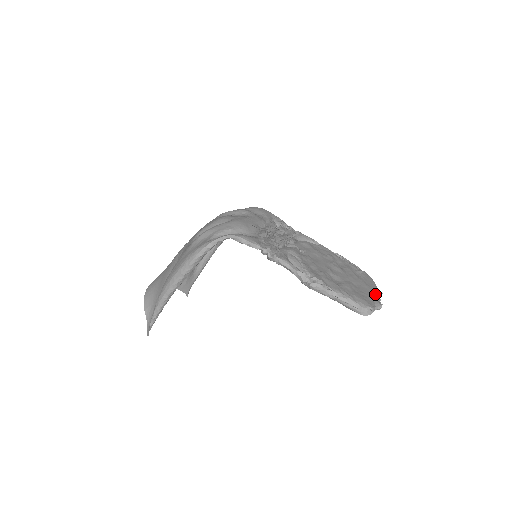
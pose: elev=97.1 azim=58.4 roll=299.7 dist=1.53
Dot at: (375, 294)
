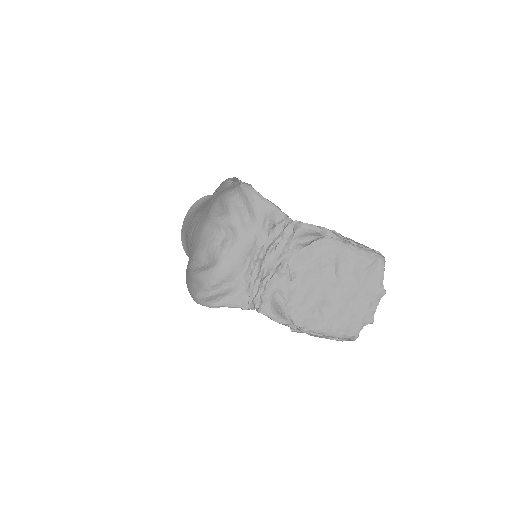
Dot at: (373, 303)
